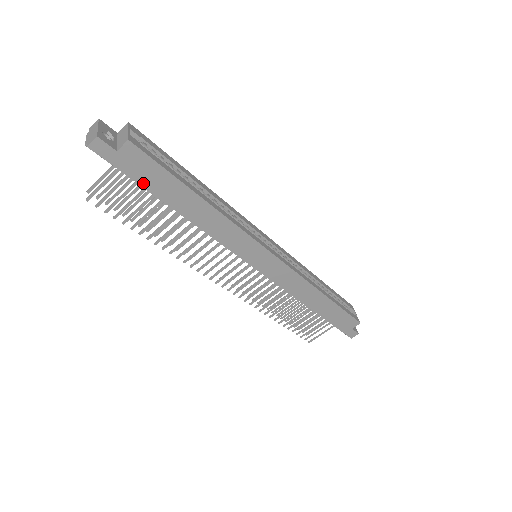
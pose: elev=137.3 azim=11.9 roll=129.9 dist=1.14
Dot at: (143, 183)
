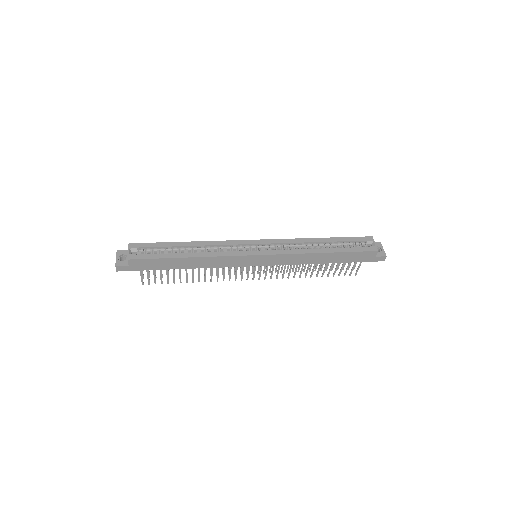
Dot at: (153, 269)
